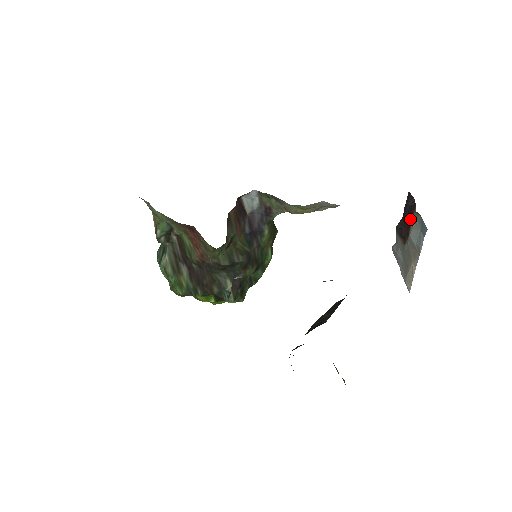
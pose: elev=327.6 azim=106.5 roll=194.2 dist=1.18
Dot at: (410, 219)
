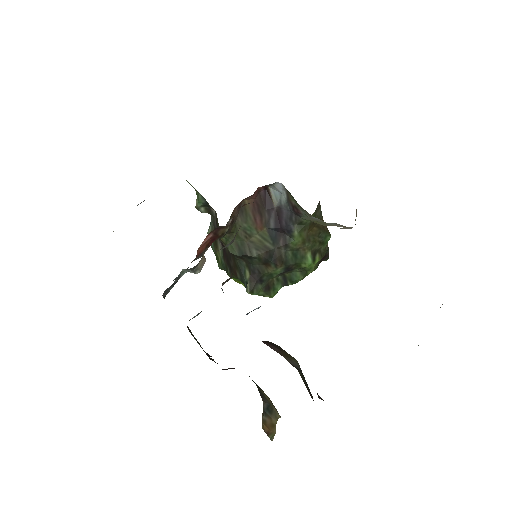
Dot at: occluded
